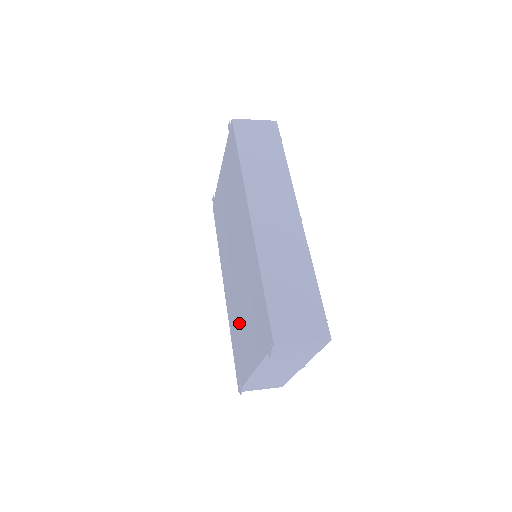
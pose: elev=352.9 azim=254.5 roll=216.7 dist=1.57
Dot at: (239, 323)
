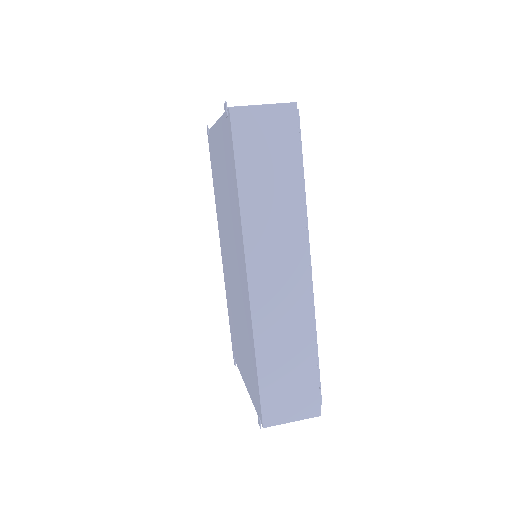
Dot at: (234, 320)
